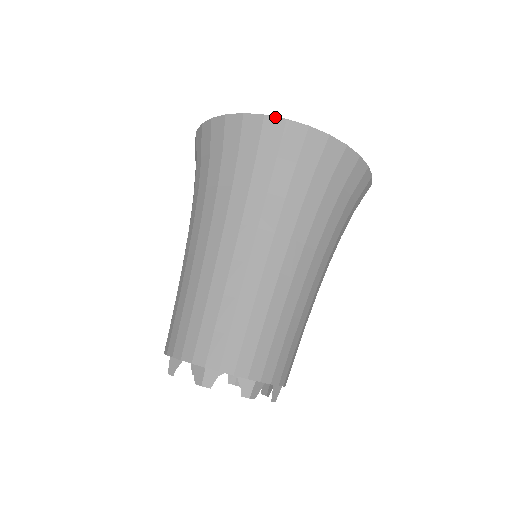
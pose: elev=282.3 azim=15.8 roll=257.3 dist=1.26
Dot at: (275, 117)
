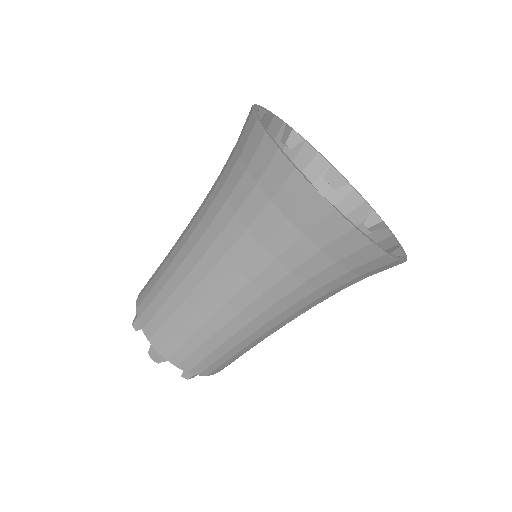
Dot at: (392, 257)
